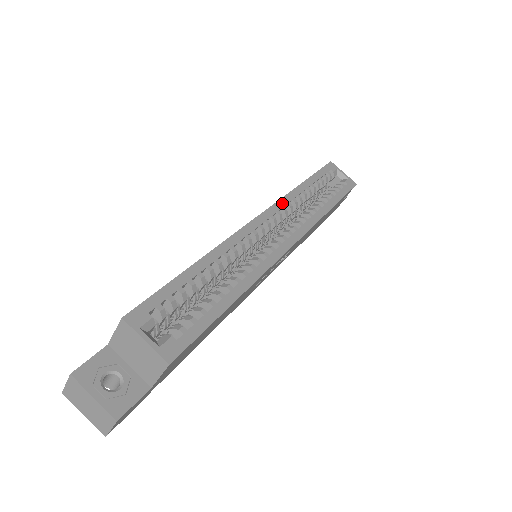
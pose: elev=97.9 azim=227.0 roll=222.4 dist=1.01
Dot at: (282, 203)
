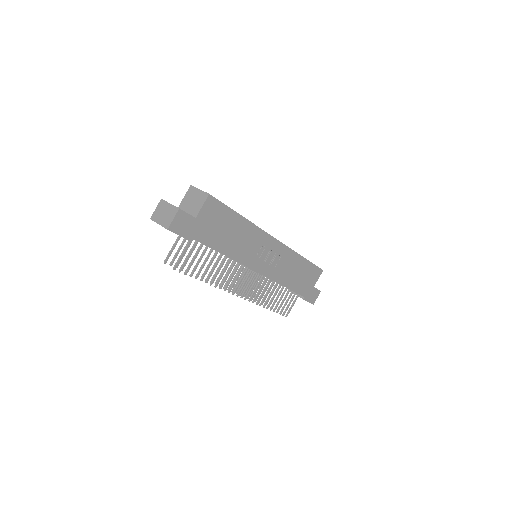
Dot at: occluded
